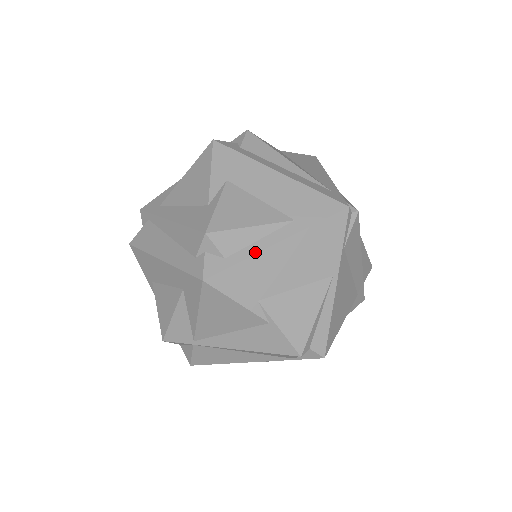
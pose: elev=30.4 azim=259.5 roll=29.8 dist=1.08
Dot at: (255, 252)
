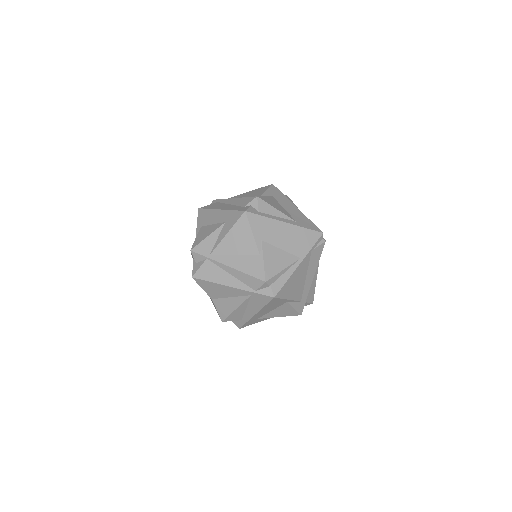
Dot at: (273, 218)
